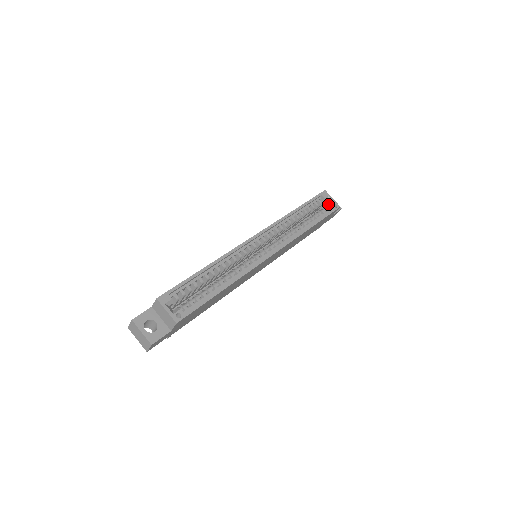
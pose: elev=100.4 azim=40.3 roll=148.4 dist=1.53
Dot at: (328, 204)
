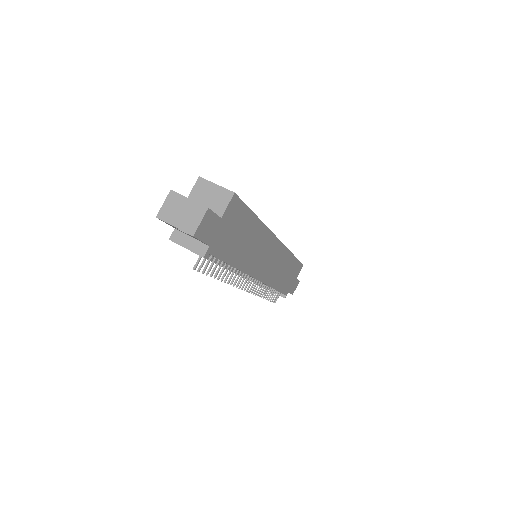
Dot at: occluded
